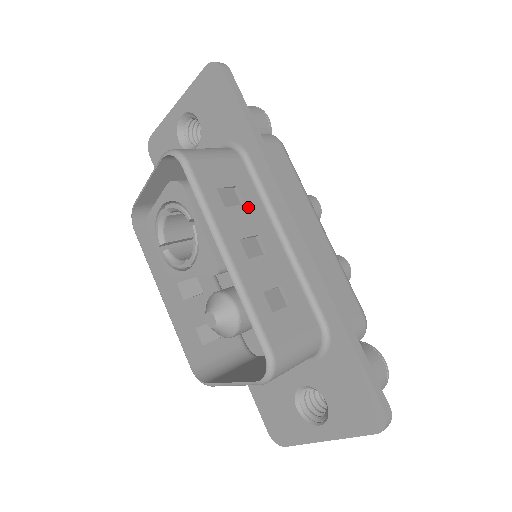
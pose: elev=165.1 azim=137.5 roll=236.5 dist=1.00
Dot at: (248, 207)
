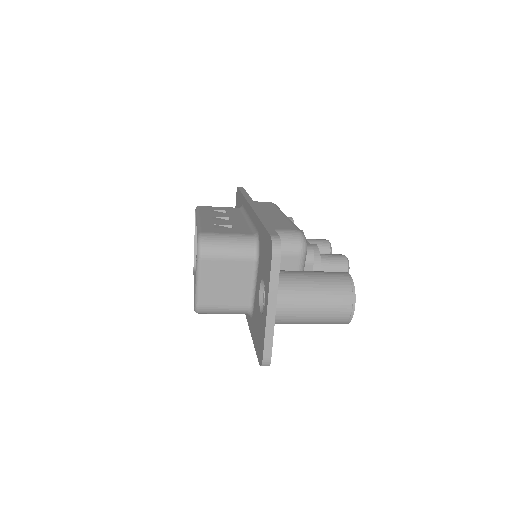
Dot at: (229, 214)
